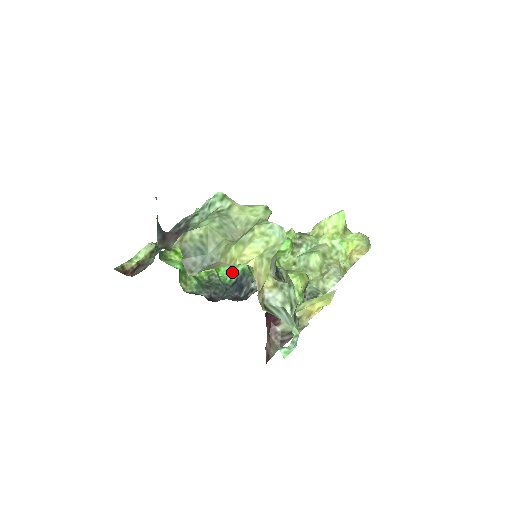
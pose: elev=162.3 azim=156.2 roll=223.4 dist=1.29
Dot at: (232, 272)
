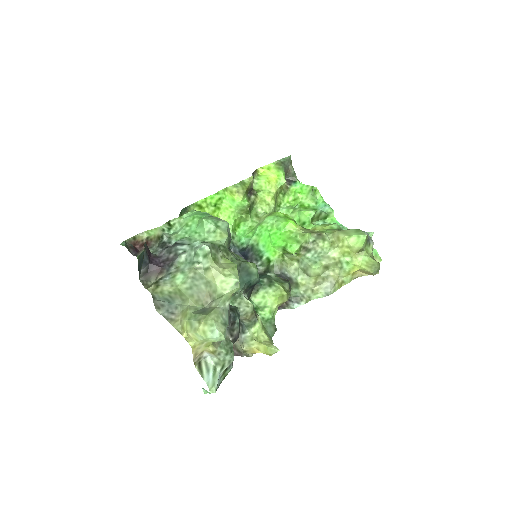
Dot at: (245, 239)
